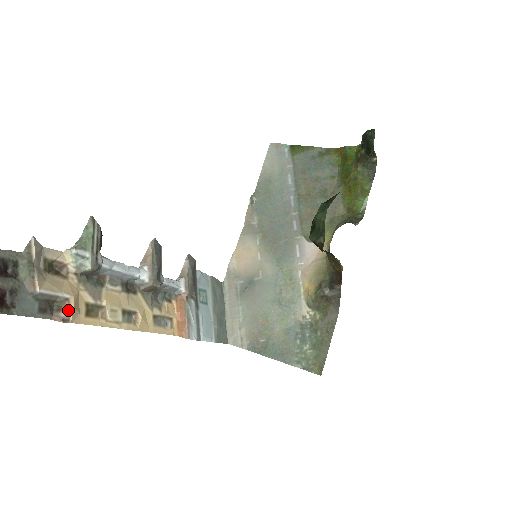
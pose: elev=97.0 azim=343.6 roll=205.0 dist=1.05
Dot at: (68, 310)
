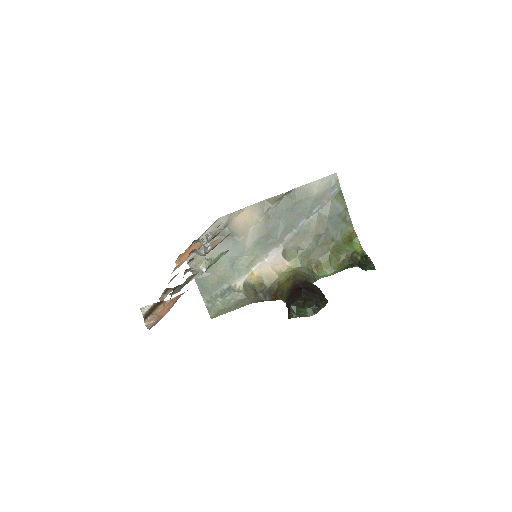
Dot at: occluded
